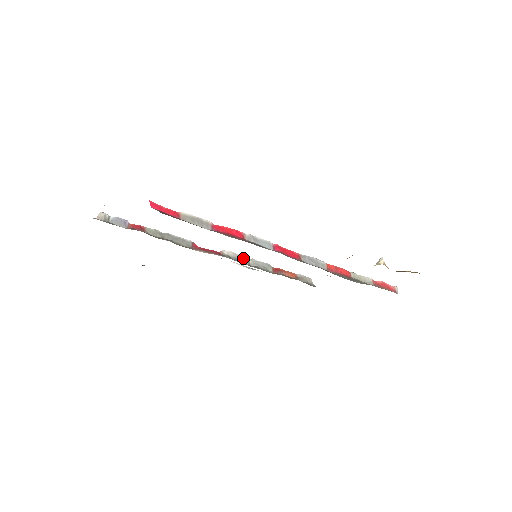
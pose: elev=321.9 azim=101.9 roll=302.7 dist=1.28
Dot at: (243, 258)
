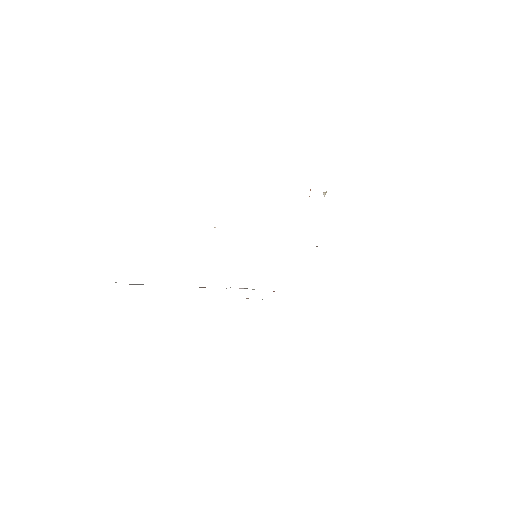
Dot at: (244, 288)
